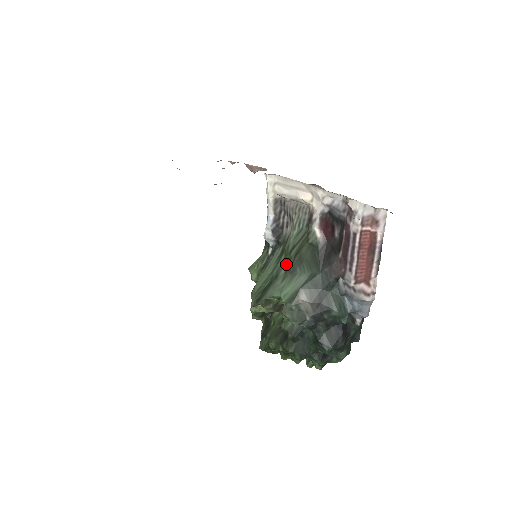
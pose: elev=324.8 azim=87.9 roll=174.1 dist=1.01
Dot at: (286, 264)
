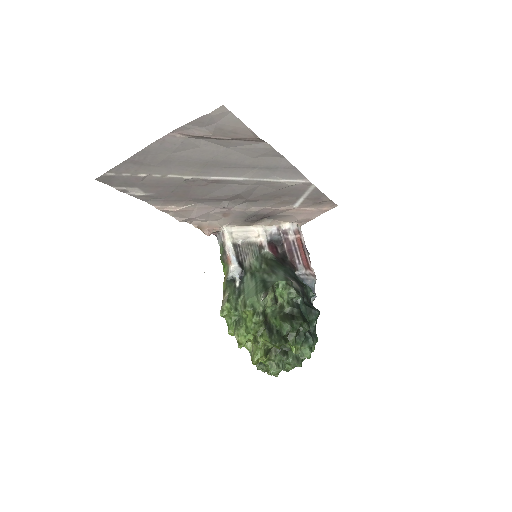
Dot at: (264, 273)
